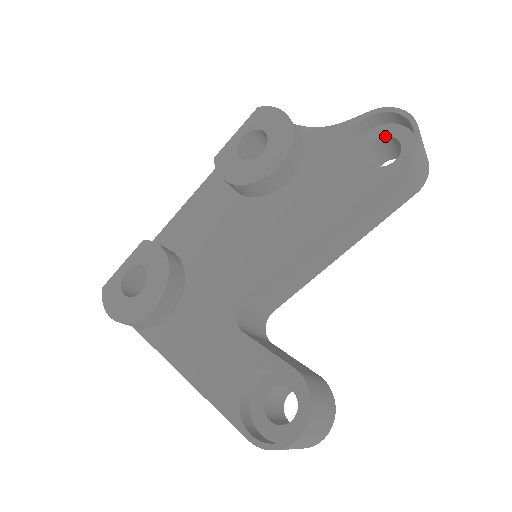
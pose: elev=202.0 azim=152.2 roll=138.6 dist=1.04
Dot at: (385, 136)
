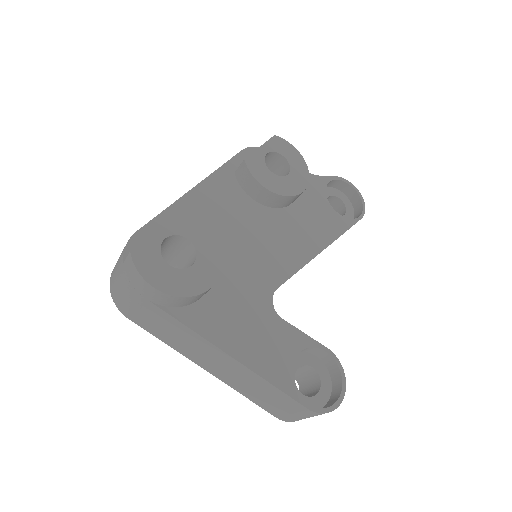
Dot at: (335, 196)
